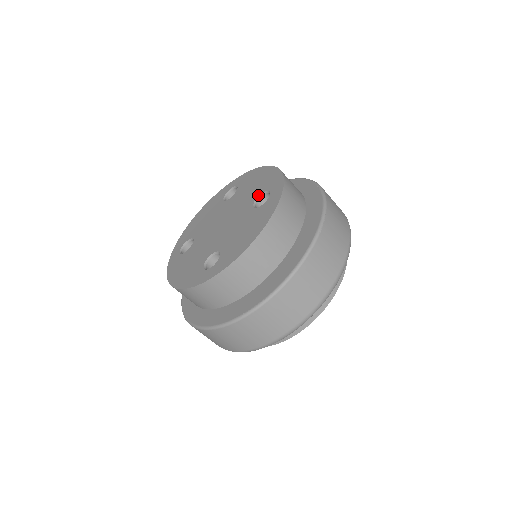
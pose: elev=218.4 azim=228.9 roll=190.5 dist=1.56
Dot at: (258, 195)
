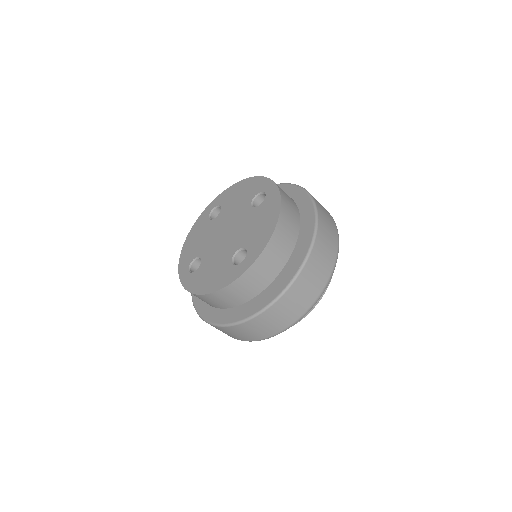
Dot at: (251, 199)
